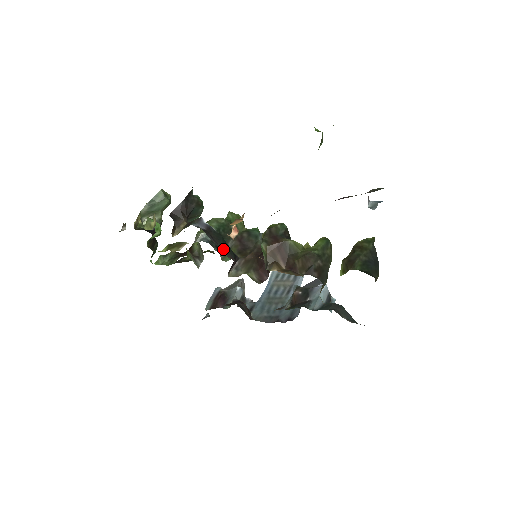
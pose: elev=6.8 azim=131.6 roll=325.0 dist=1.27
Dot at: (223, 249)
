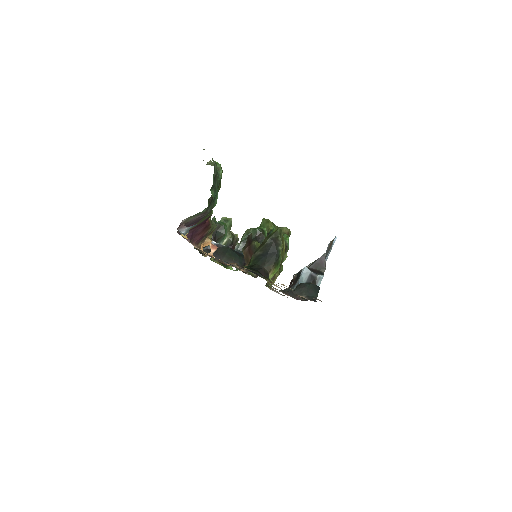
Dot at: (223, 260)
